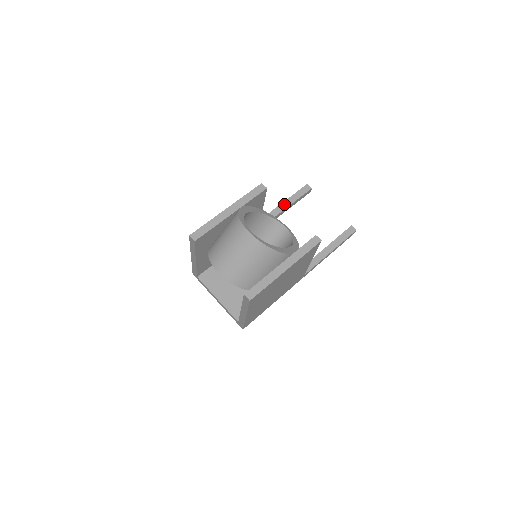
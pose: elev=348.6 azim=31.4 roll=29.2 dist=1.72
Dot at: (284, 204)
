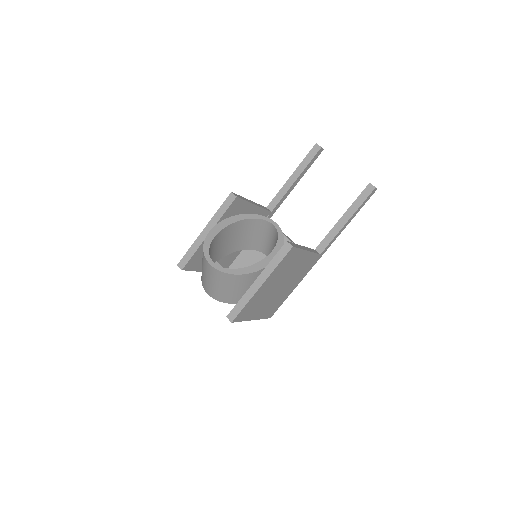
Dot at: (293, 176)
